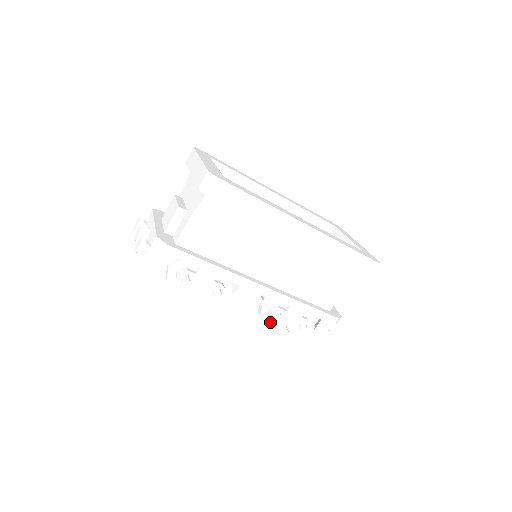
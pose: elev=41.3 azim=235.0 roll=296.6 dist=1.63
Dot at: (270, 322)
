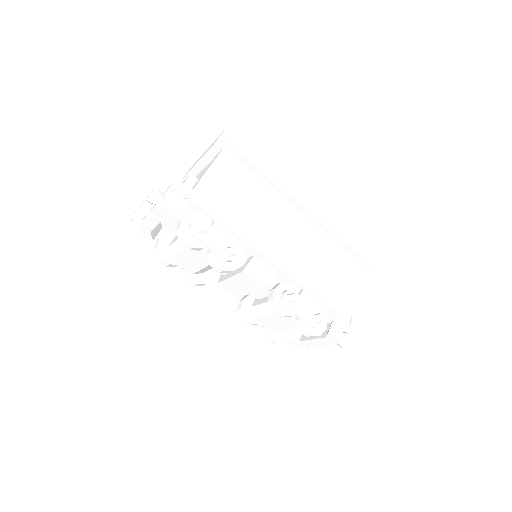
Dot at: (283, 311)
